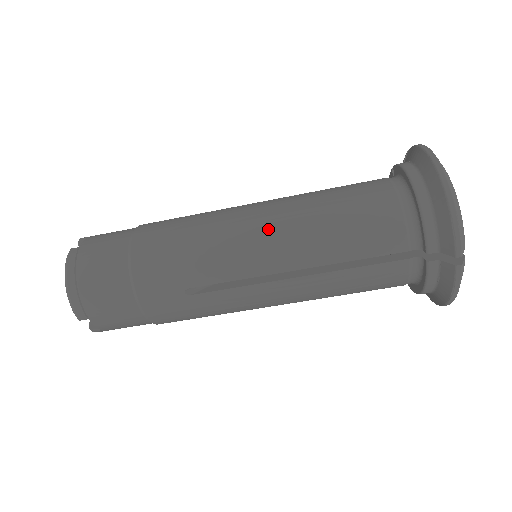
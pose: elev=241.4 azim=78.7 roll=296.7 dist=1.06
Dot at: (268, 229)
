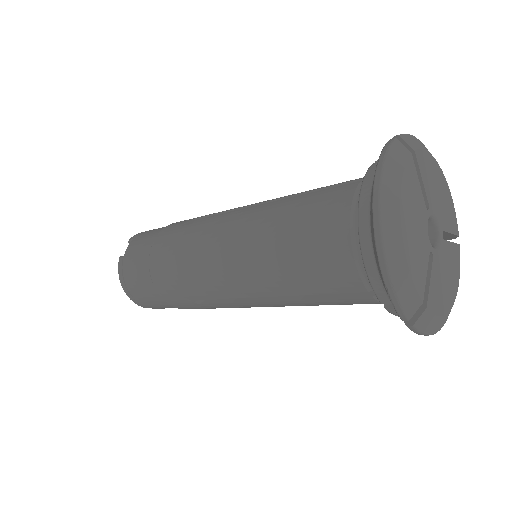
Dot at: (236, 260)
